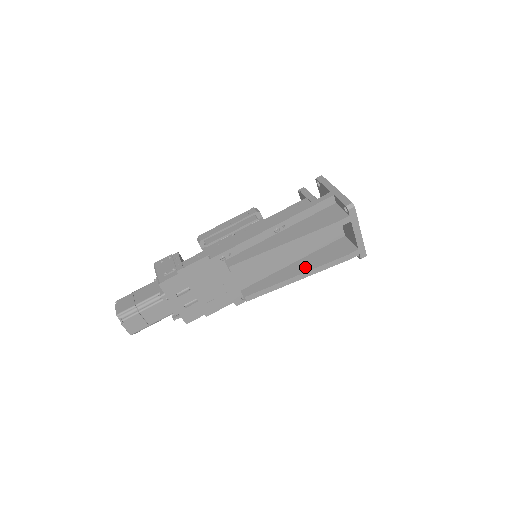
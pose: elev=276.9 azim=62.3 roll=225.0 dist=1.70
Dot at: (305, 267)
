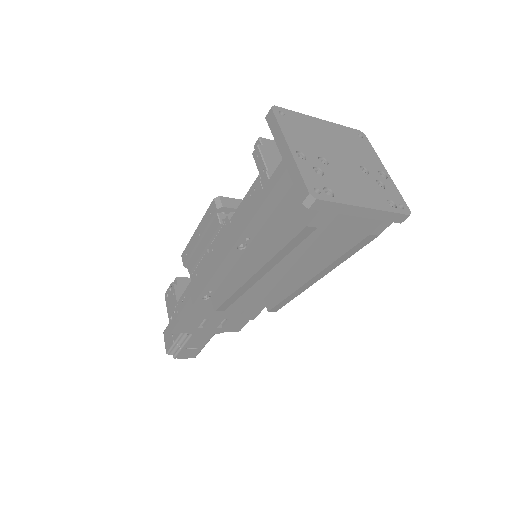
Dot at: (320, 261)
